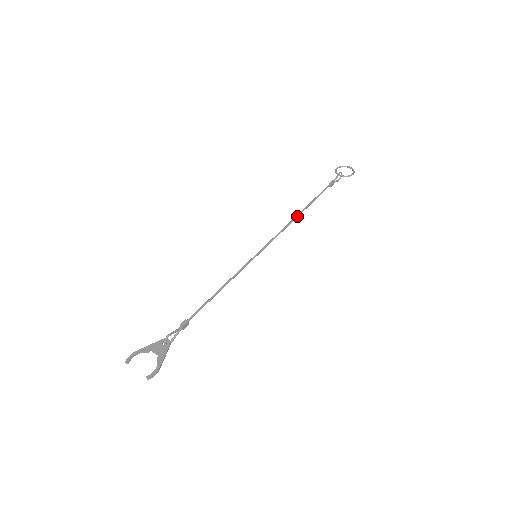
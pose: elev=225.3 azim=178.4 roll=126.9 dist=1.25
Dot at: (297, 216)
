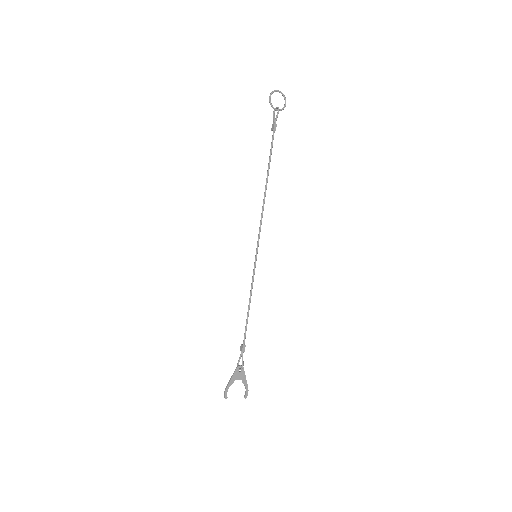
Dot at: occluded
